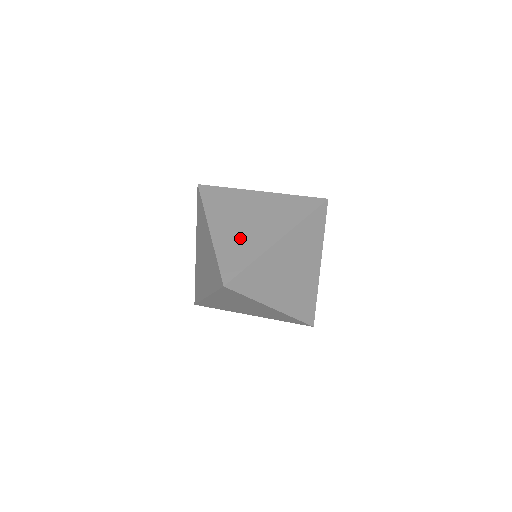
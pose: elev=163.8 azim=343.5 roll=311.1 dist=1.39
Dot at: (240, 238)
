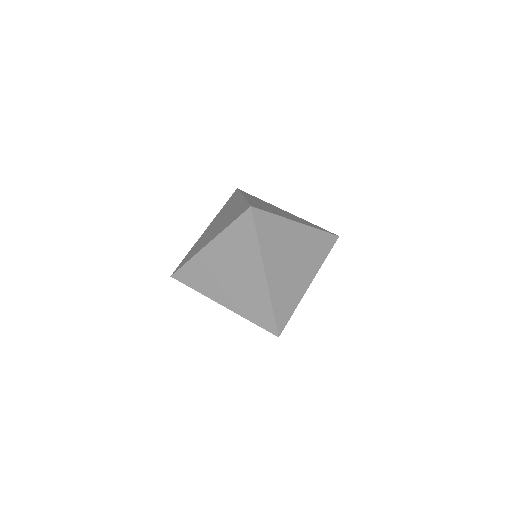
Dot at: (211, 274)
